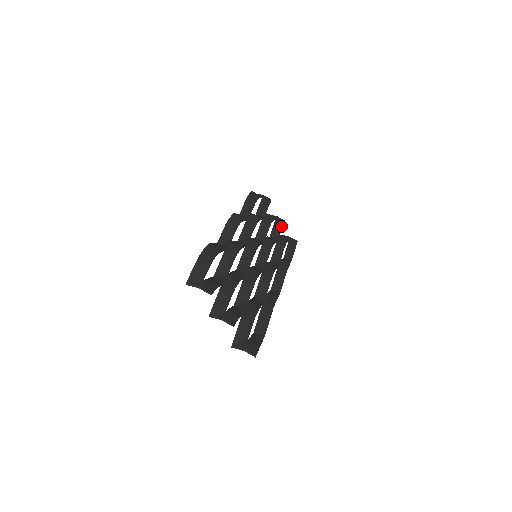
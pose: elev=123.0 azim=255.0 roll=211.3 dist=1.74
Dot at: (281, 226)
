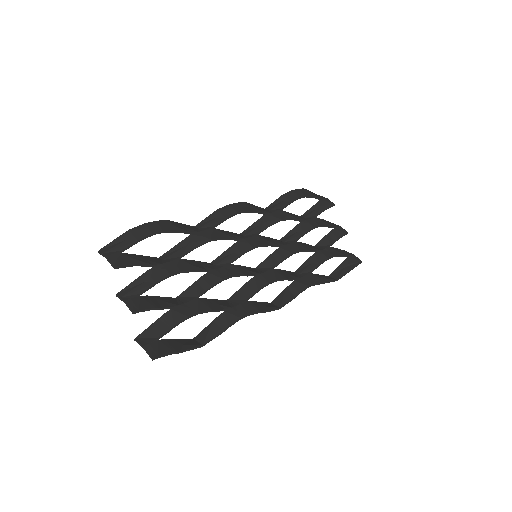
Dot at: (337, 237)
